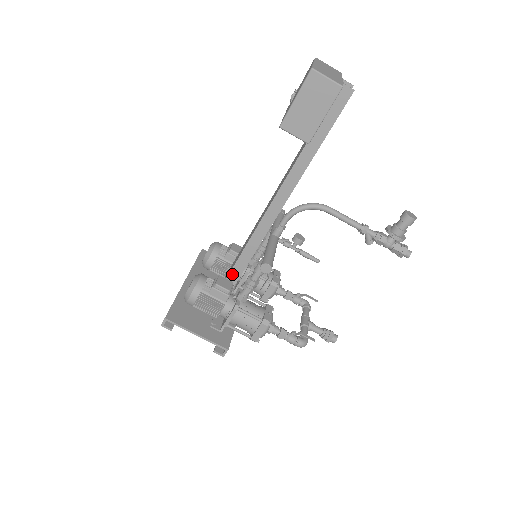
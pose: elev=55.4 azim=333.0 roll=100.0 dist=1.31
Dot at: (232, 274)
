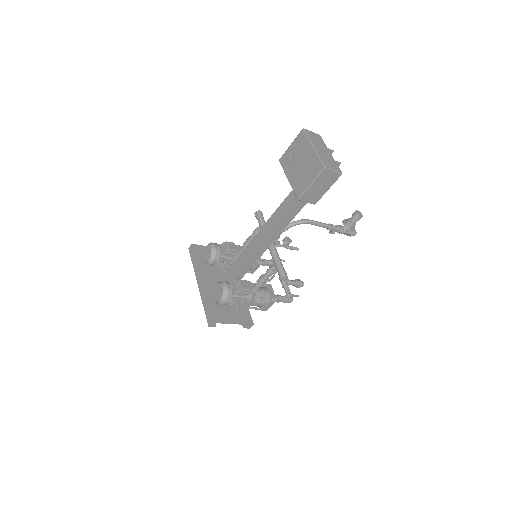
Dot at: (241, 272)
